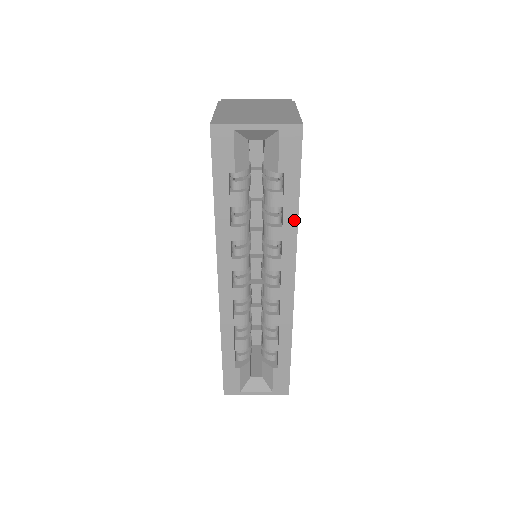
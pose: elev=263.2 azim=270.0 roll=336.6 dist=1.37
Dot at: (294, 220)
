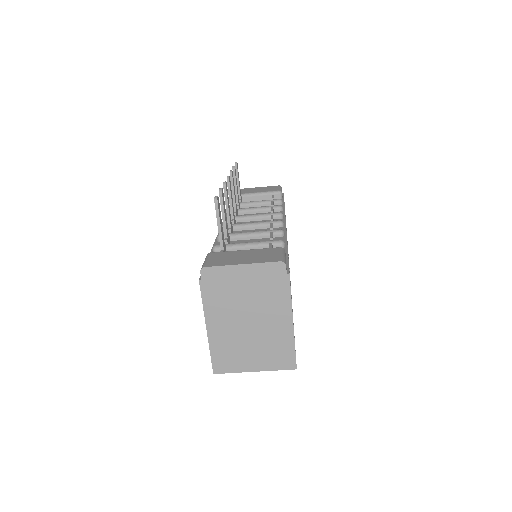
Dot at: occluded
